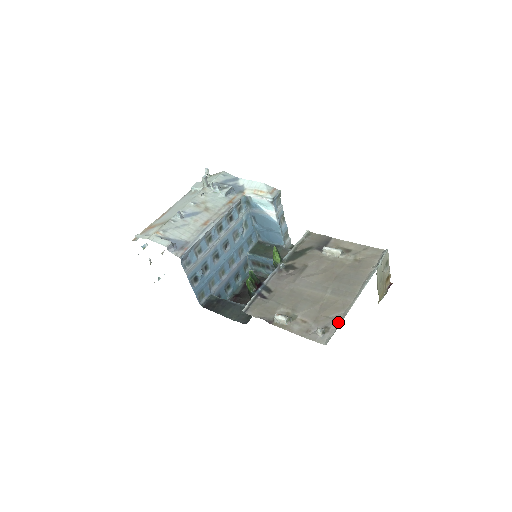
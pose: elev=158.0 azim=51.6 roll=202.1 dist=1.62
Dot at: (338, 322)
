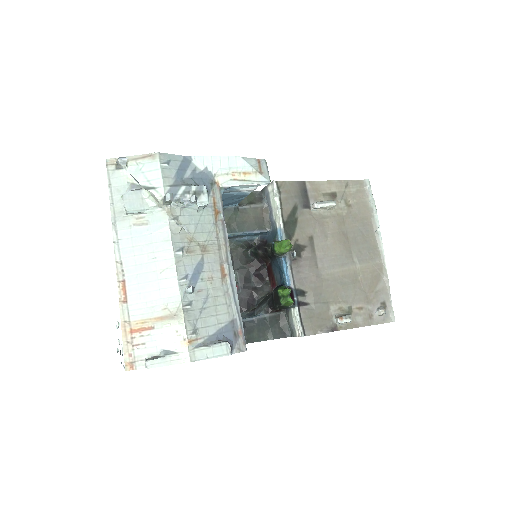
Dot at: (387, 292)
